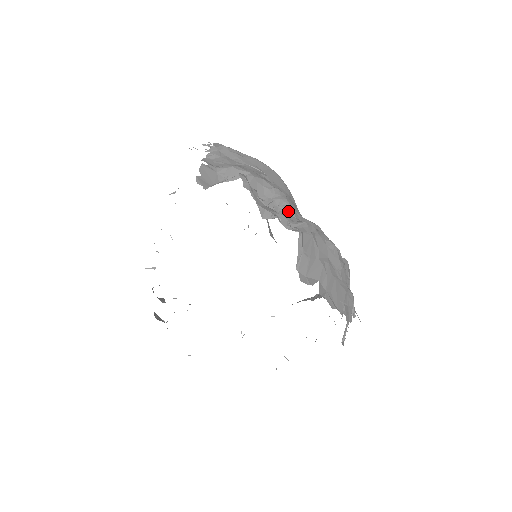
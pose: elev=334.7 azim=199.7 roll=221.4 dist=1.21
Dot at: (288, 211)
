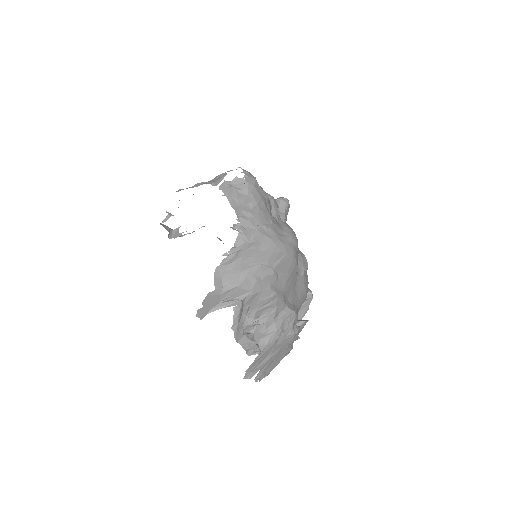
Dot at: (270, 314)
